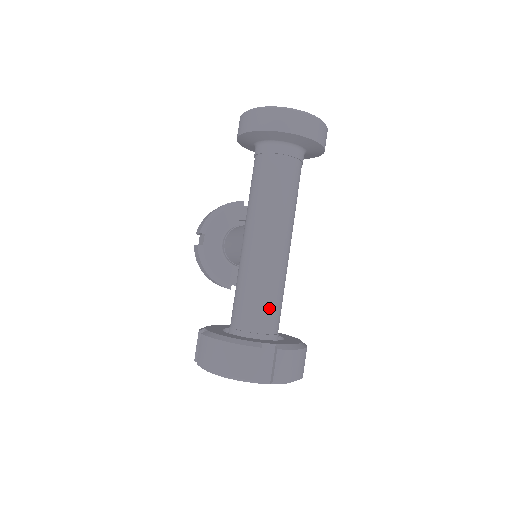
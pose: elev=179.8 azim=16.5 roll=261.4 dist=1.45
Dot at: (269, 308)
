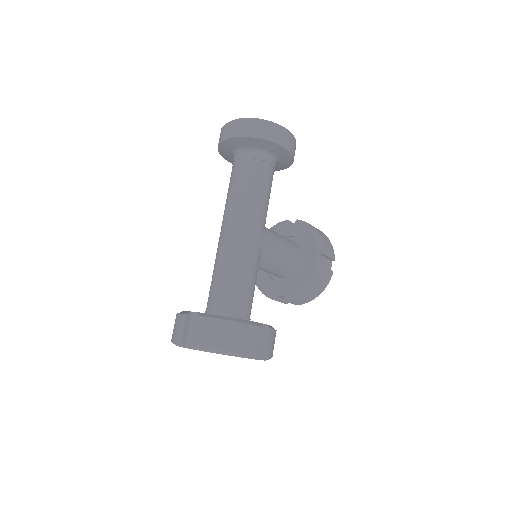
Dot at: (221, 288)
